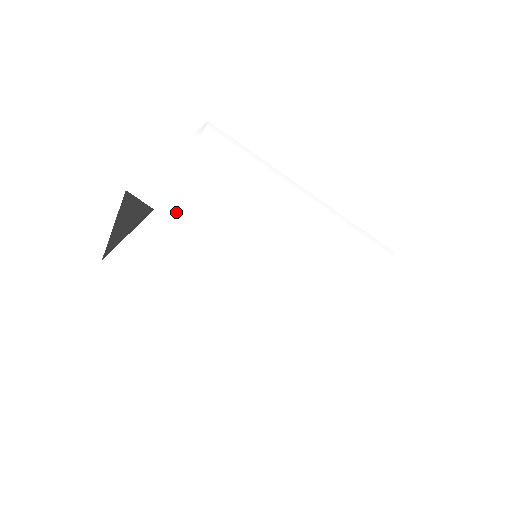
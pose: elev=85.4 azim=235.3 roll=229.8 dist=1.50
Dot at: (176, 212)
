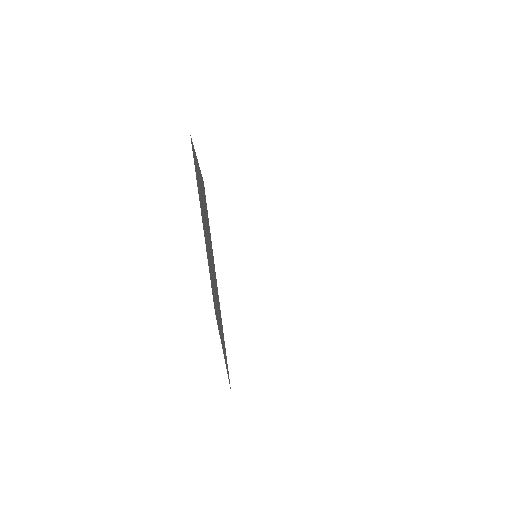
Dot at: occluded
